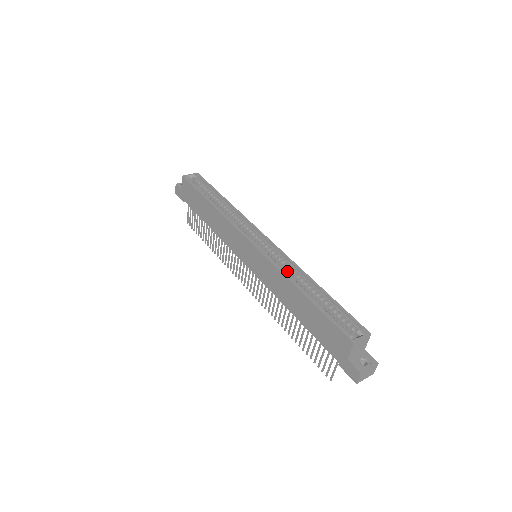
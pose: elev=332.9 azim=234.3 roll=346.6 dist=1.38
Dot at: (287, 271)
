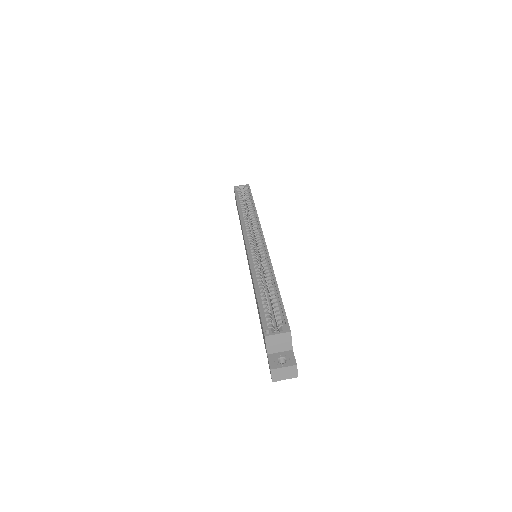
Dot at: occluded
